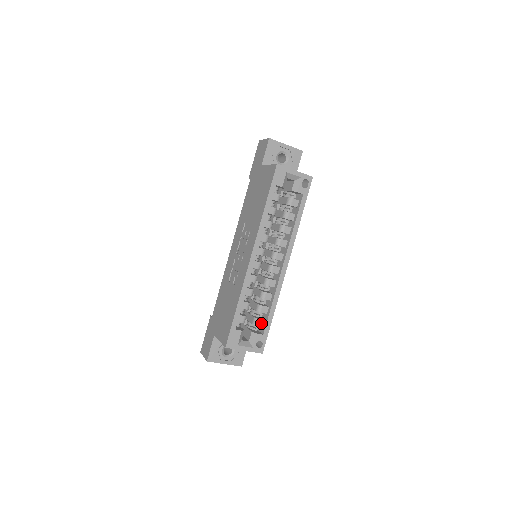
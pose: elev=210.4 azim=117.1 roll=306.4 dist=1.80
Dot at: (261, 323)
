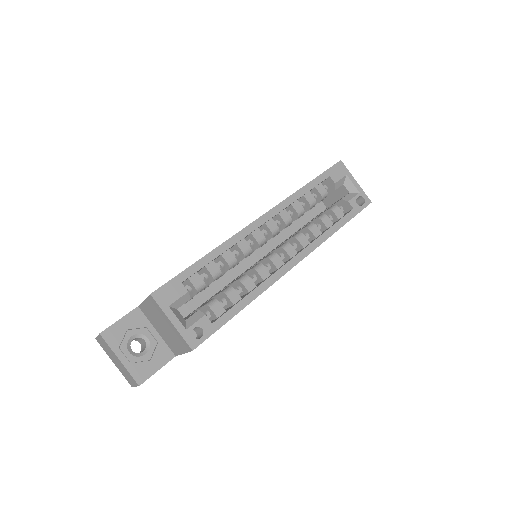
Dot at: (218, 310)
